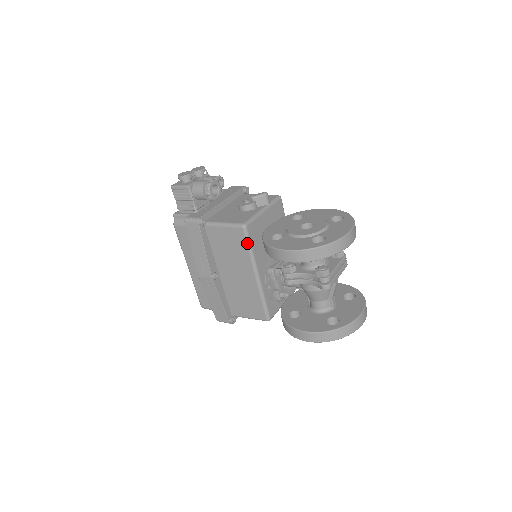
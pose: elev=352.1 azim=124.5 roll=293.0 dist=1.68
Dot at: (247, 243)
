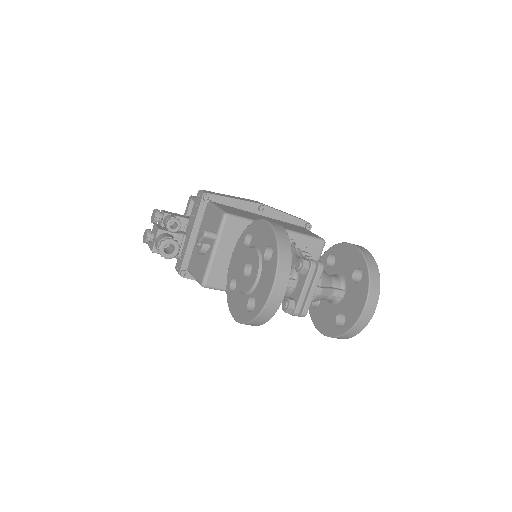
Dot at: occluded
